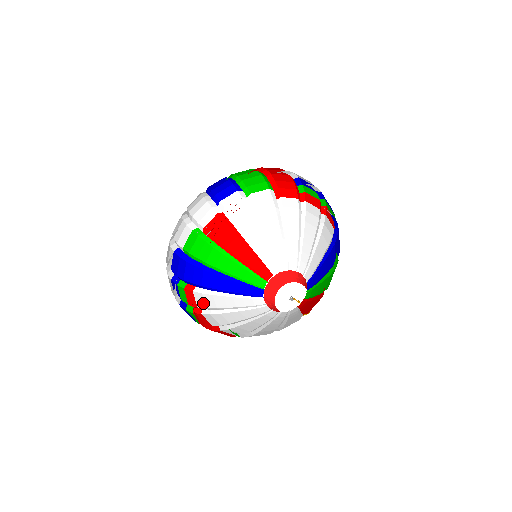
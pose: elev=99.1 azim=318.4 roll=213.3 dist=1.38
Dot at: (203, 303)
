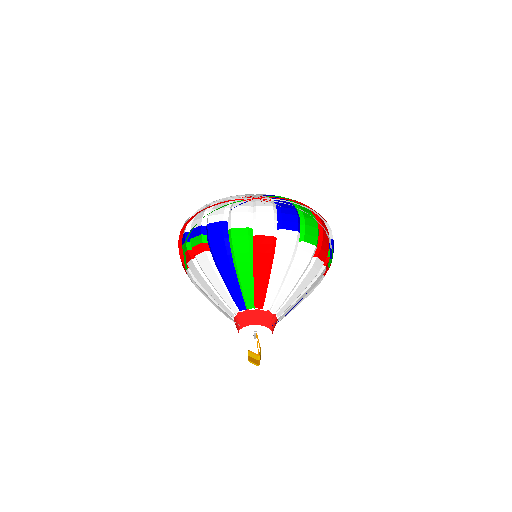
Dot at: (202, 261)
